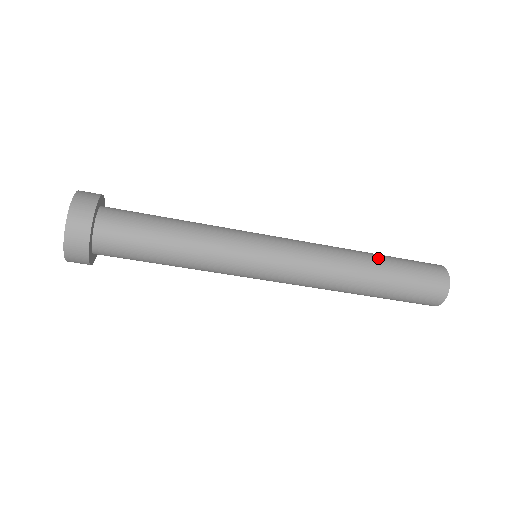
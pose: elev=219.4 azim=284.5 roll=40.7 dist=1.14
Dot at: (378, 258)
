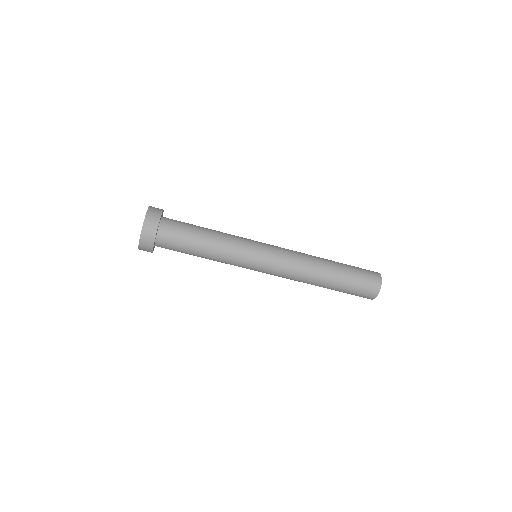
Dot at: (333, 261)
